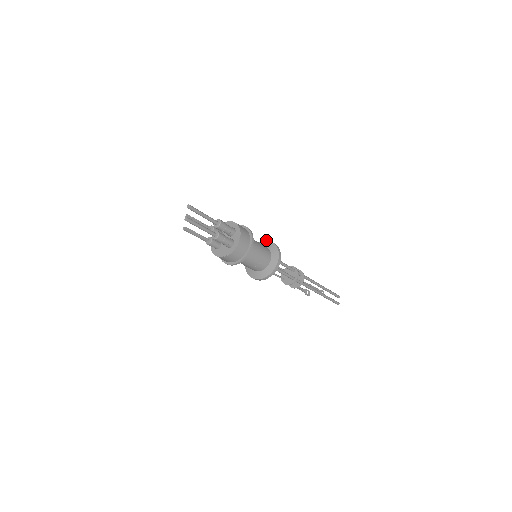
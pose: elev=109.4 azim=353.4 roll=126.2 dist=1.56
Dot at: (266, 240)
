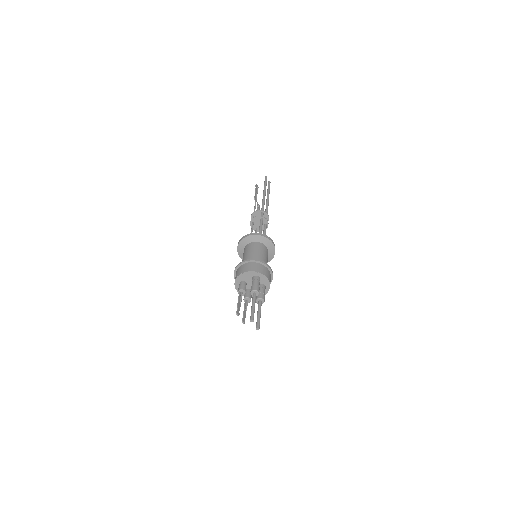
Dot at: (250, 236)
